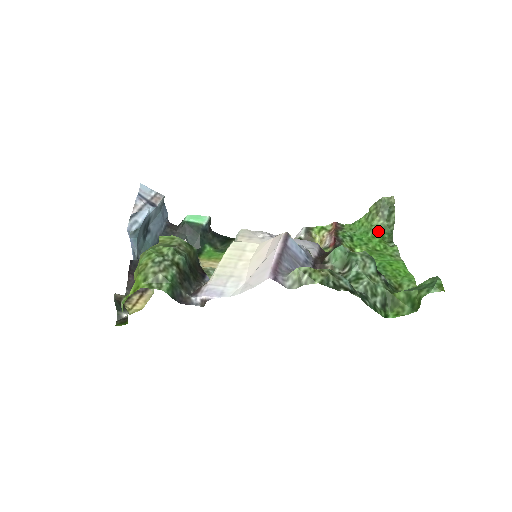
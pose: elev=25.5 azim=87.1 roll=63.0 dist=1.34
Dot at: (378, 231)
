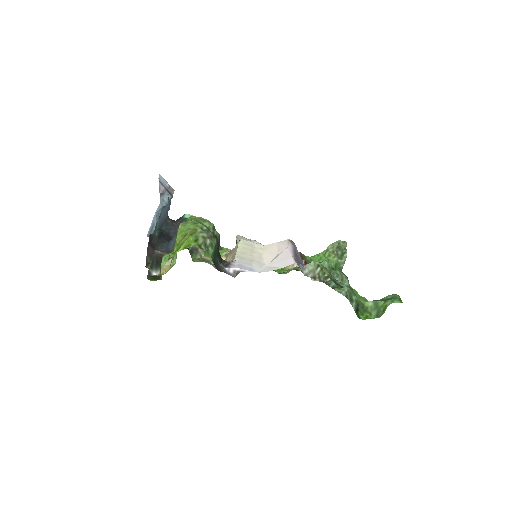
Dot at: (333, 265)
